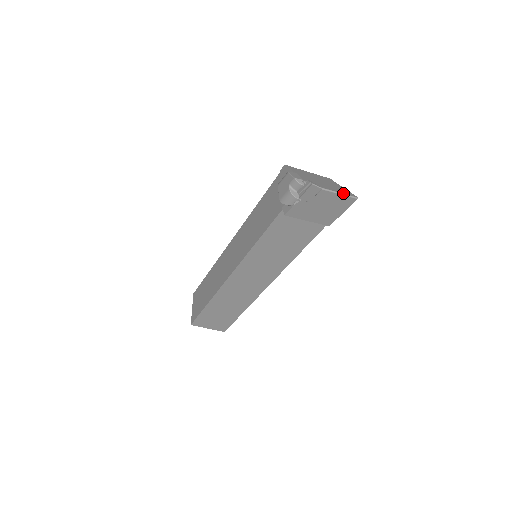
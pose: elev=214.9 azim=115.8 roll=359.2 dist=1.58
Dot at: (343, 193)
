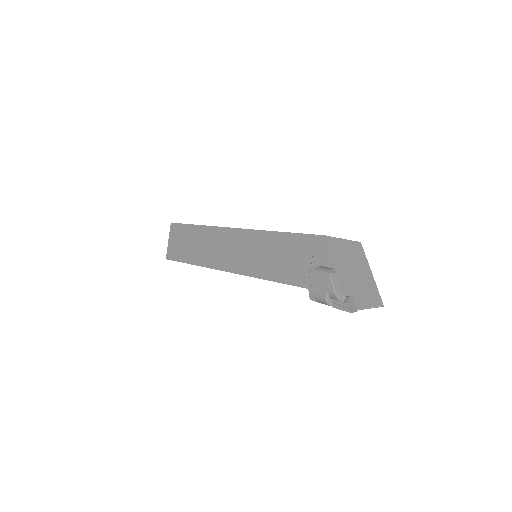
Dot at: (373, 306)
